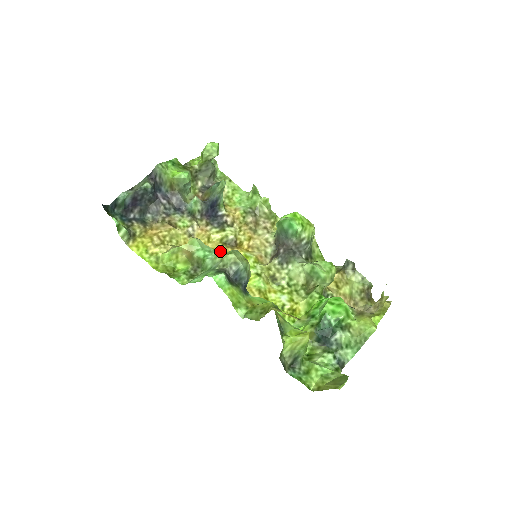
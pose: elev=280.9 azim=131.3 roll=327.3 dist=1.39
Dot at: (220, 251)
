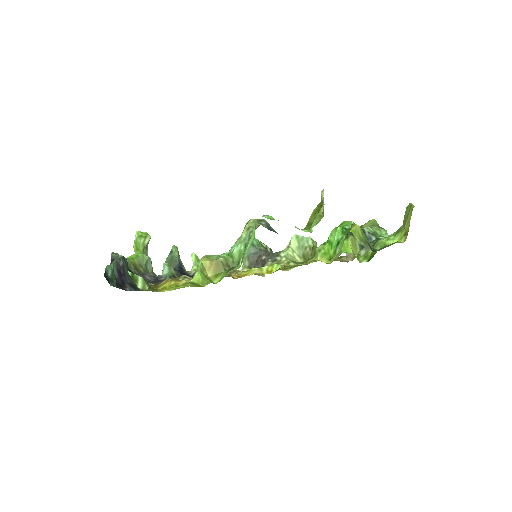
Dot at: occluded
